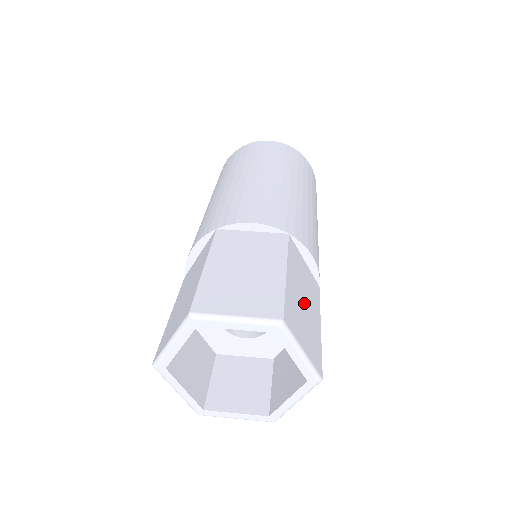
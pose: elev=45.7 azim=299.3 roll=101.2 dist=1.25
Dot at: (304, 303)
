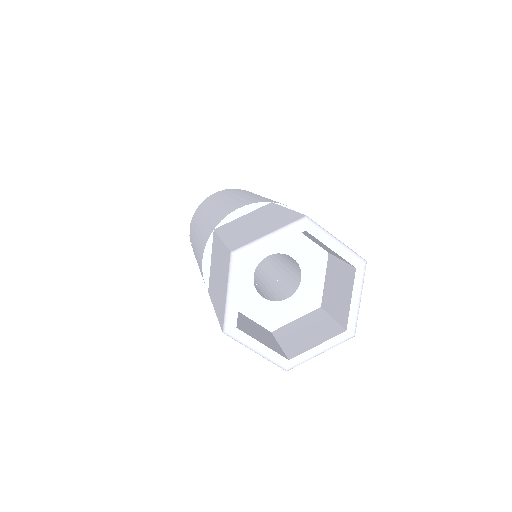
Dot at: occluded
